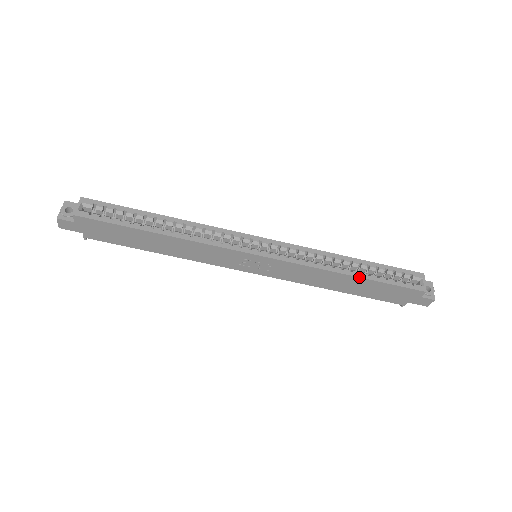
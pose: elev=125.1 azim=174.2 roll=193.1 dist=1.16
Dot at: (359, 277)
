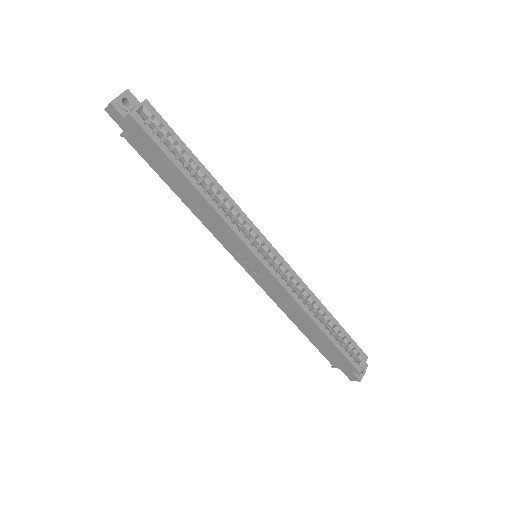
Dot at: (323, 331)
